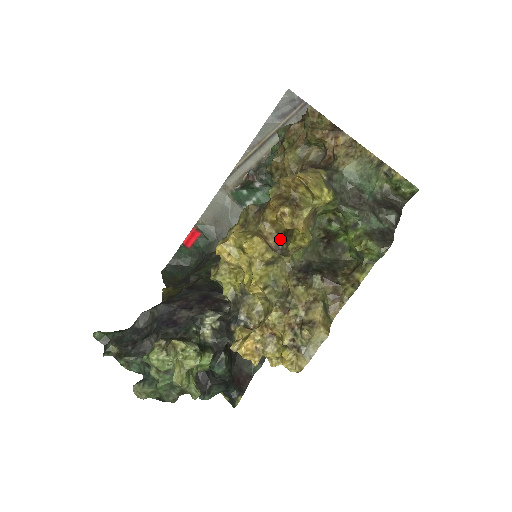
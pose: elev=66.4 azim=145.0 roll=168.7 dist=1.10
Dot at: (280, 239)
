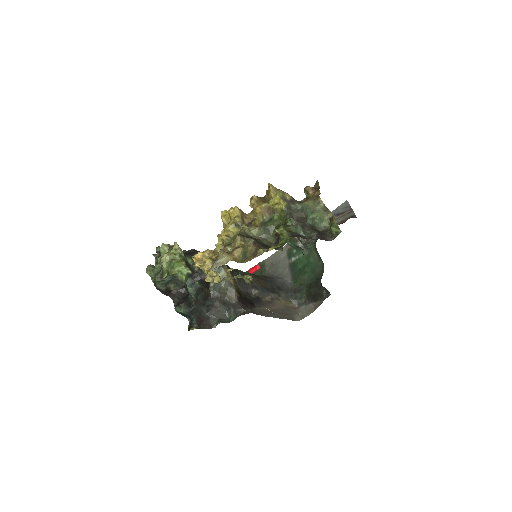
Dot at: occluded
